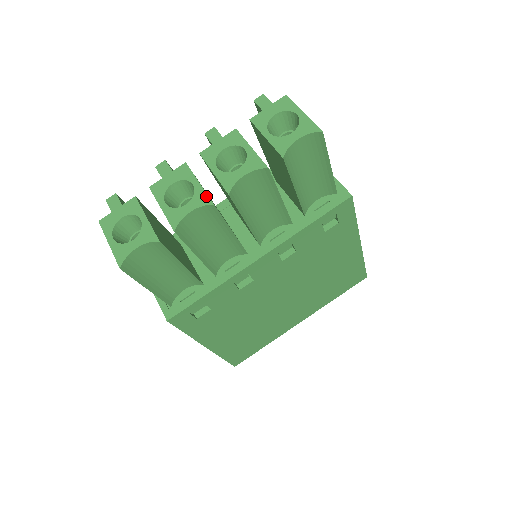
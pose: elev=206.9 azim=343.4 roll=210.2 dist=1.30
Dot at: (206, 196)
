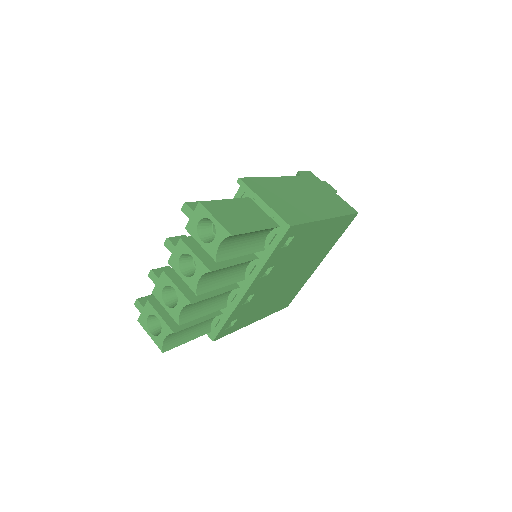
Dot at: (185, 298)
